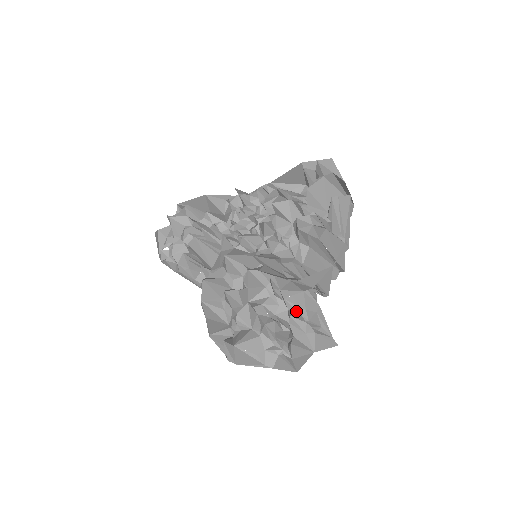
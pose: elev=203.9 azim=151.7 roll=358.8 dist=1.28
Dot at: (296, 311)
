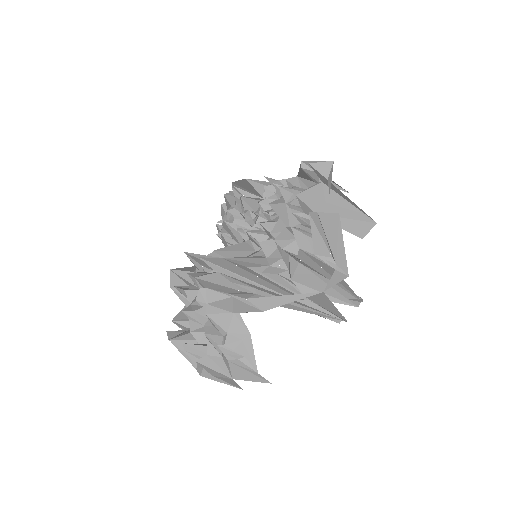
Dot at: (219, 330)
